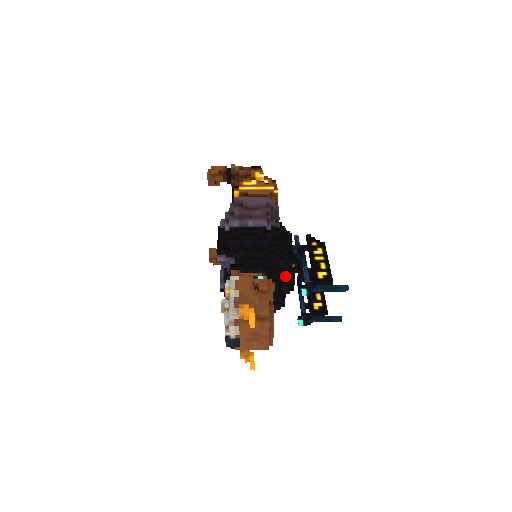
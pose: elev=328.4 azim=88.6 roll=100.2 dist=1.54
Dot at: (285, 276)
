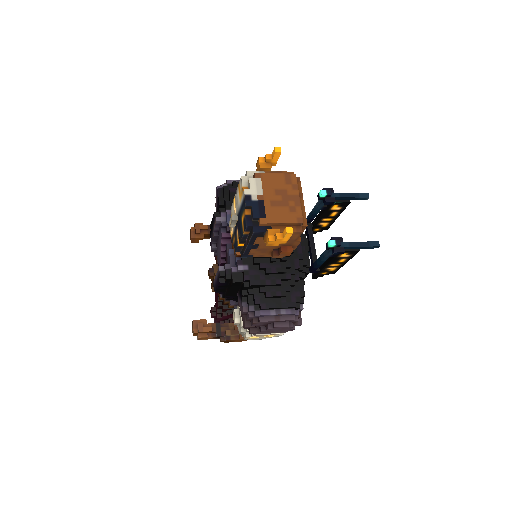
Dot at: occluded
